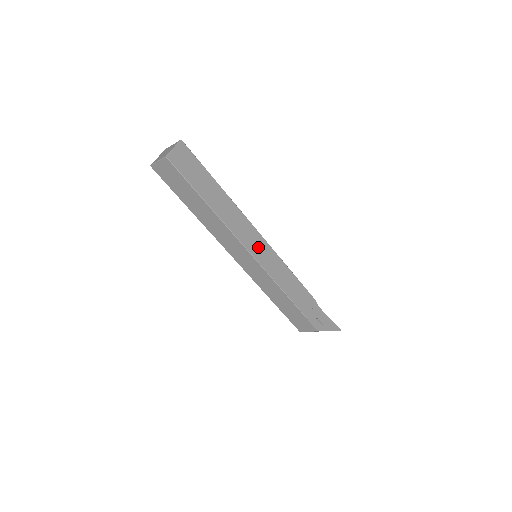
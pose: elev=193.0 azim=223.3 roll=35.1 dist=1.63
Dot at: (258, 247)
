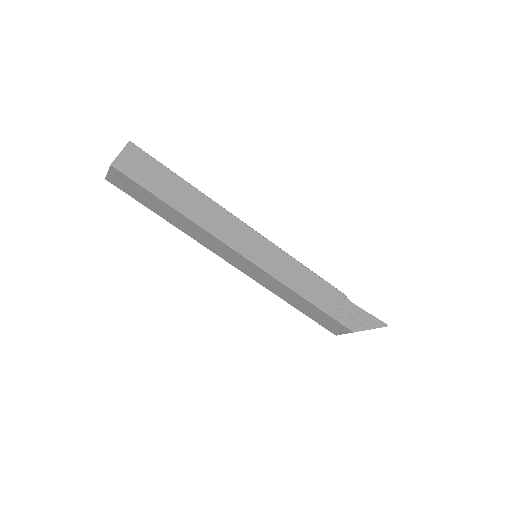
Dot at: (252, 246)
